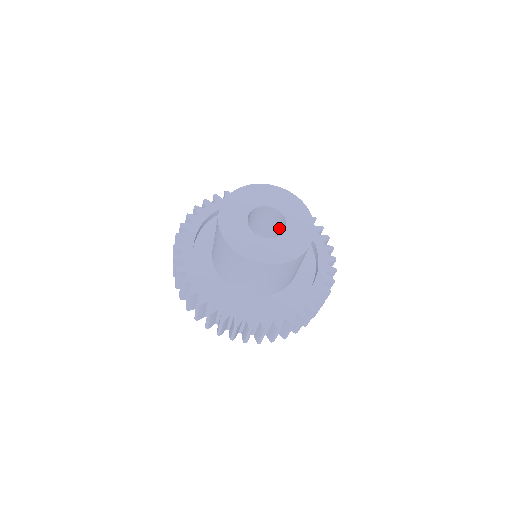
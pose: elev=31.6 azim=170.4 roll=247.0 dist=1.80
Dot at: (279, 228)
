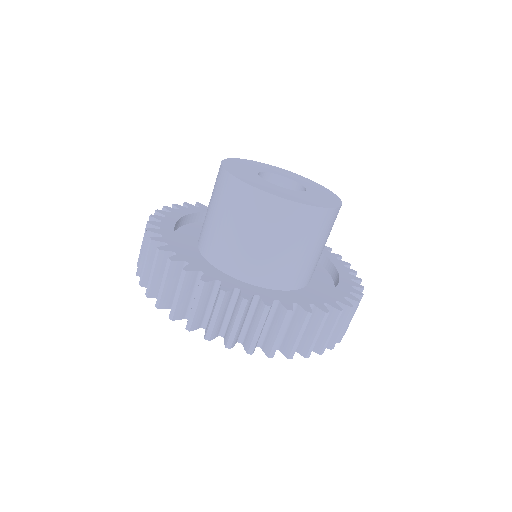
Dot at: occluded
